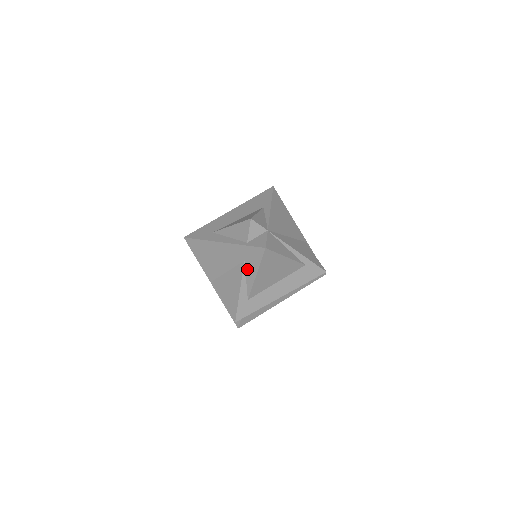
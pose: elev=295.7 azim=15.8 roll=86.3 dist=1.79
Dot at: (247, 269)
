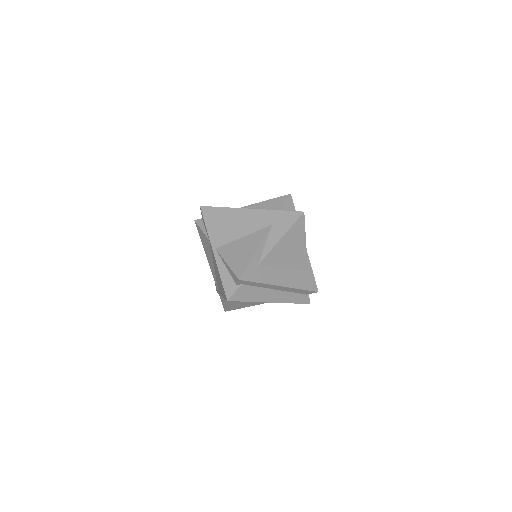
Dot at: (272, 232)
